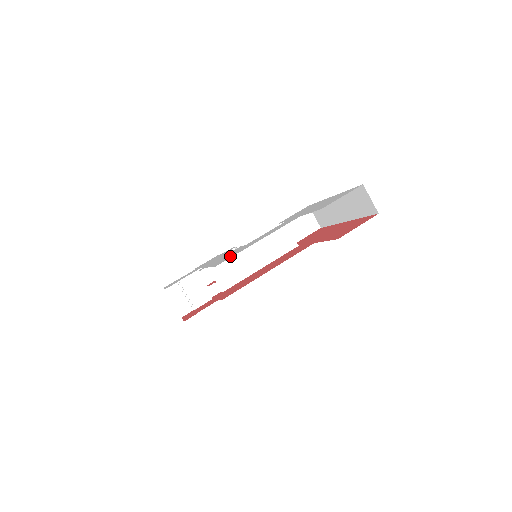
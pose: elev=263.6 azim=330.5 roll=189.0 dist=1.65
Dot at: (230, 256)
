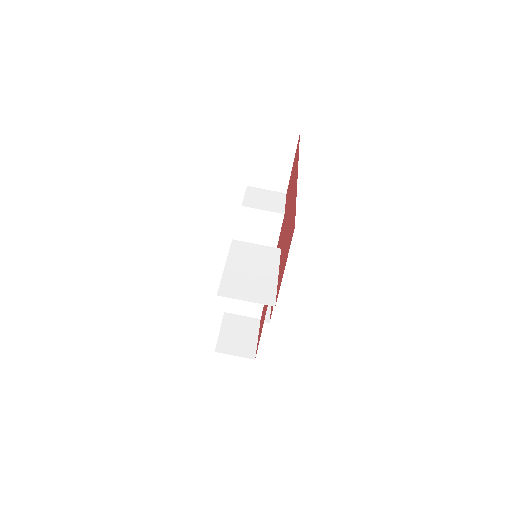
Dot at: occluded
